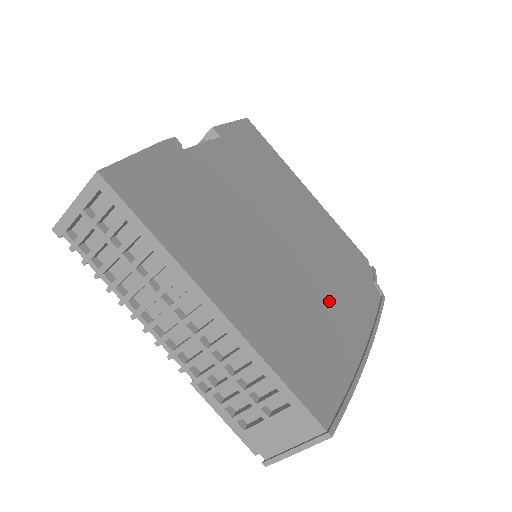
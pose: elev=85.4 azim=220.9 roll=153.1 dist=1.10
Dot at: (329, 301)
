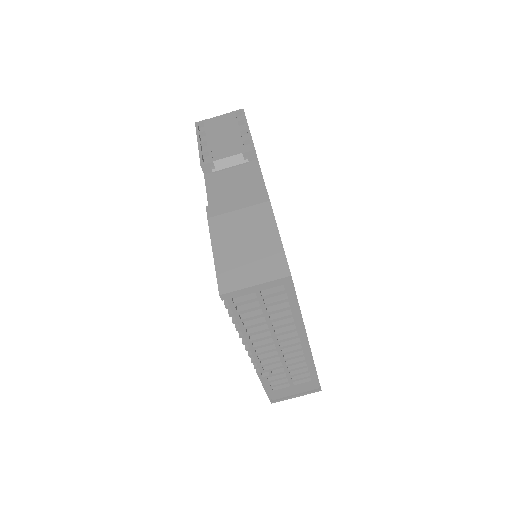
Dot at: occluded
